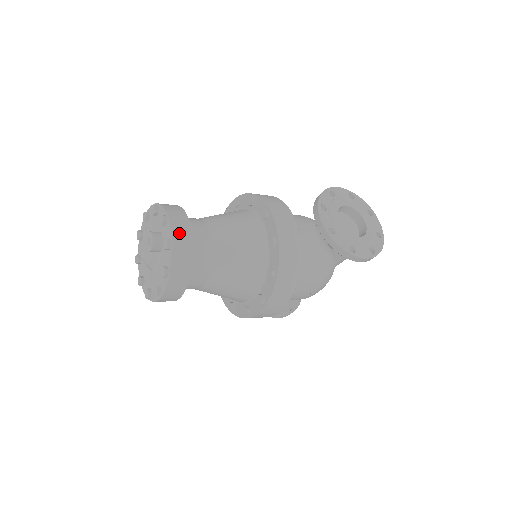
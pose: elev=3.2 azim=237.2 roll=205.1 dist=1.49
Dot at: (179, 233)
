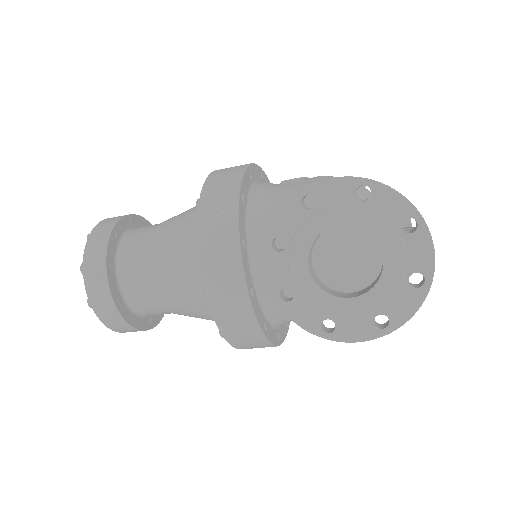
Dot at: (95, 293)
